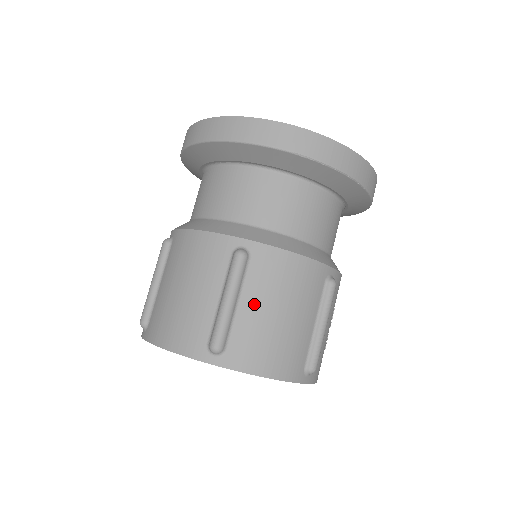
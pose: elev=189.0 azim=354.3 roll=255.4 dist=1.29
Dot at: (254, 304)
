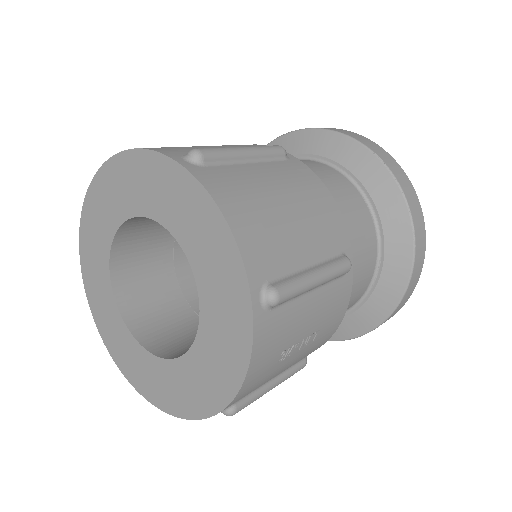
Dot at: (265, 174)
